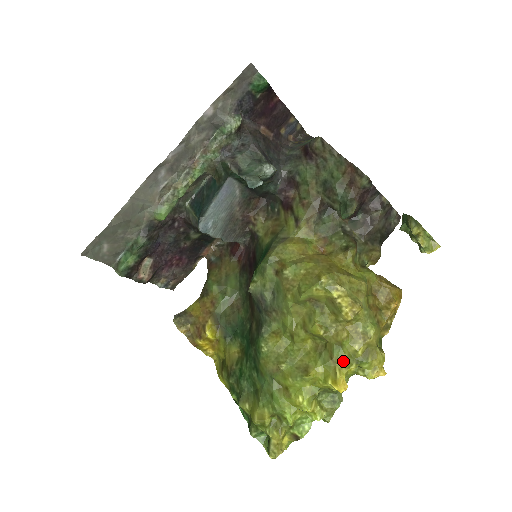
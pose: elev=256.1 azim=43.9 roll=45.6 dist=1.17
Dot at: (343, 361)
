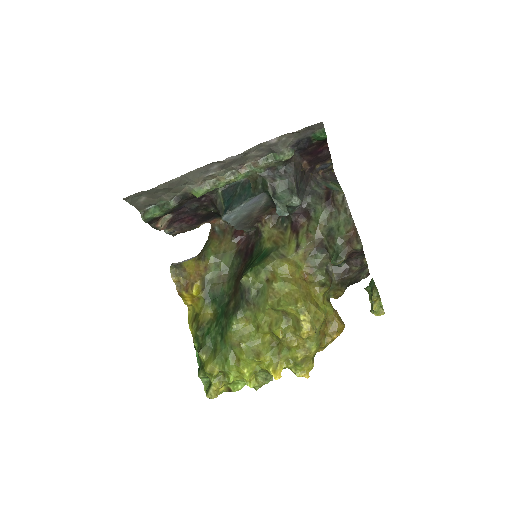
Dot at: (286, 359)
